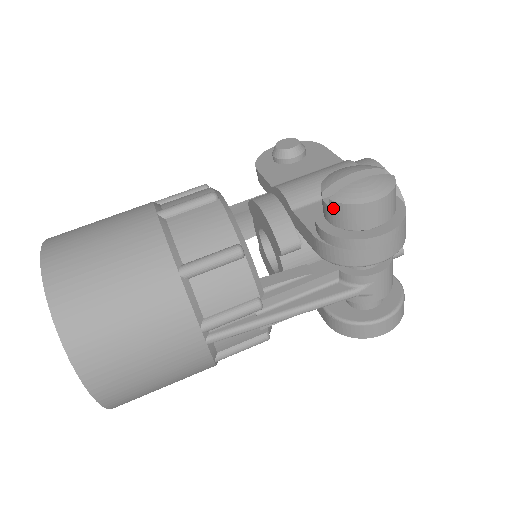
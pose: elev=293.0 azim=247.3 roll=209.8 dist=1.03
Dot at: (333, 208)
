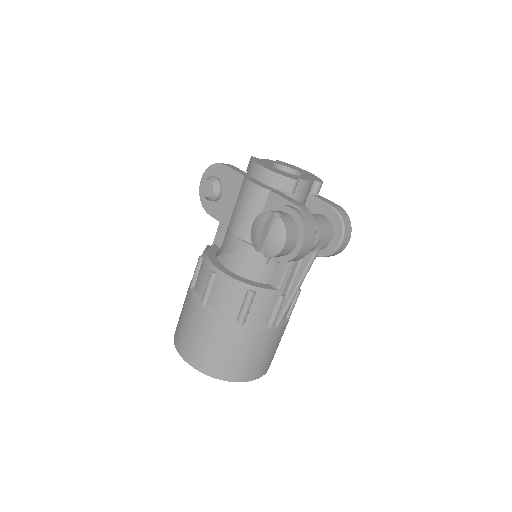
Dot at: (269, 257)
